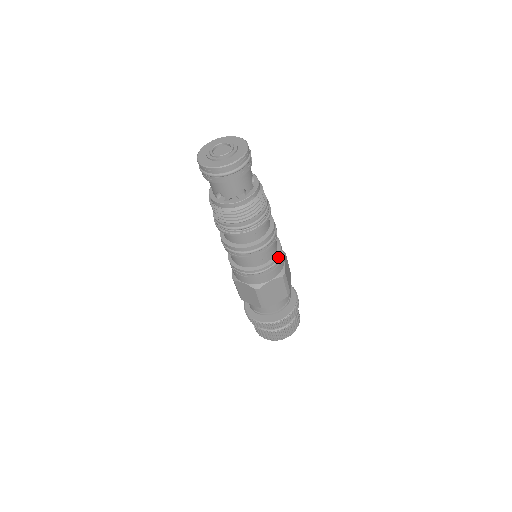
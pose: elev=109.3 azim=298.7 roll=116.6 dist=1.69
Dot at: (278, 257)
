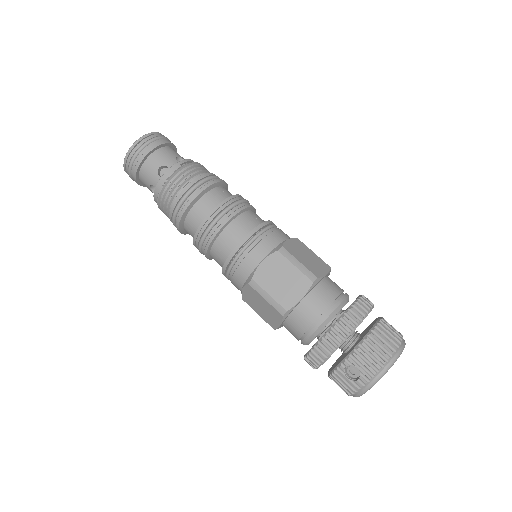
Dot at: occluded
